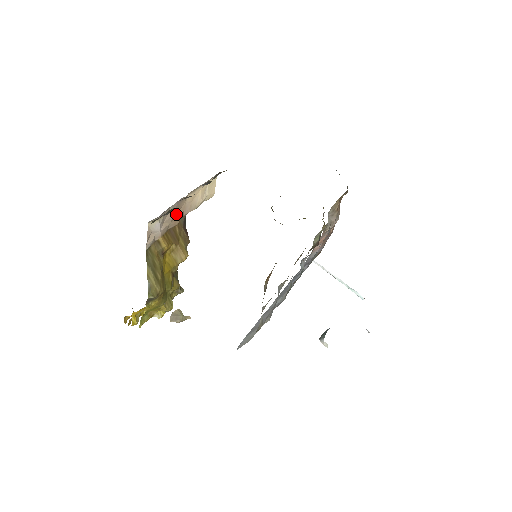
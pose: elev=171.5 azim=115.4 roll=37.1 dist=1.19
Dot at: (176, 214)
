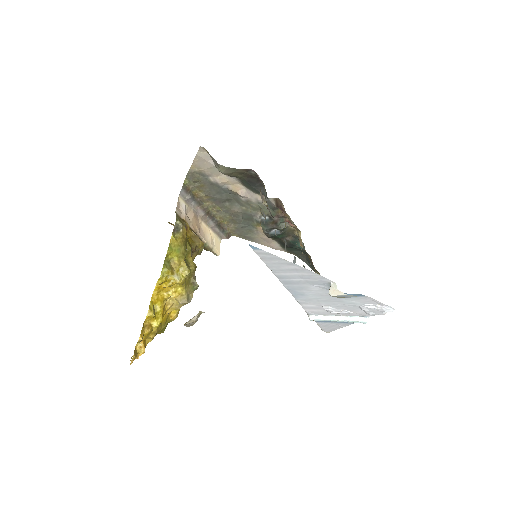
Dot at: (195, 222)
